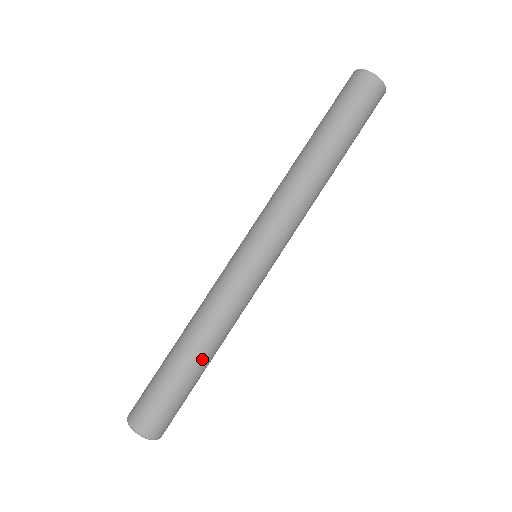
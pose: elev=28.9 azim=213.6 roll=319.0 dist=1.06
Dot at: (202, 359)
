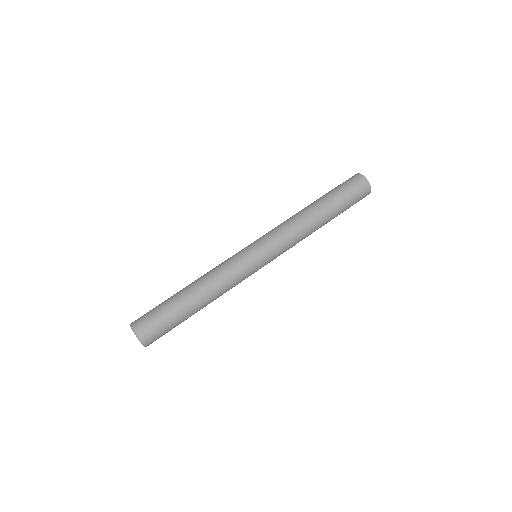
Dot at: (197, 302)
